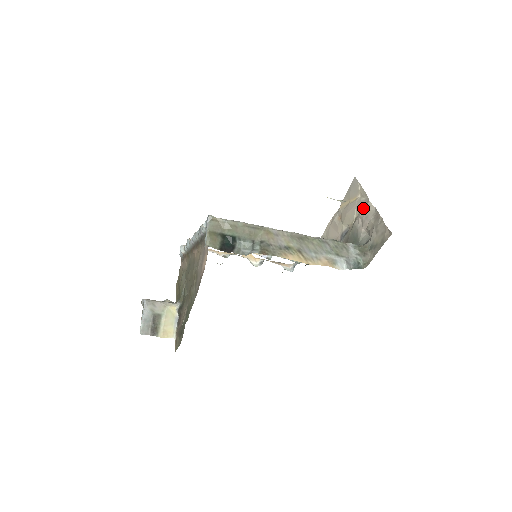
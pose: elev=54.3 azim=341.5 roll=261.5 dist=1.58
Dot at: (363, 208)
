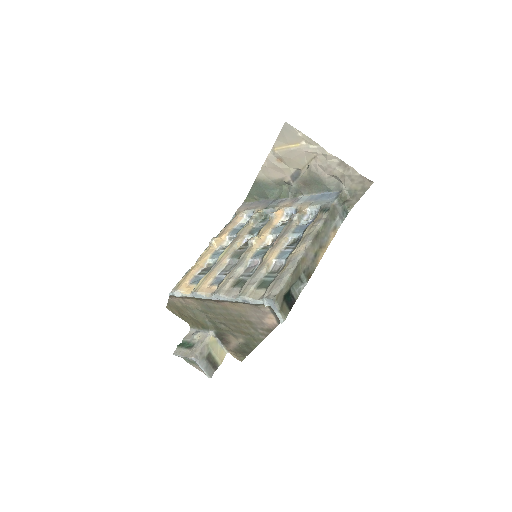
Dot at: (319, 157)
